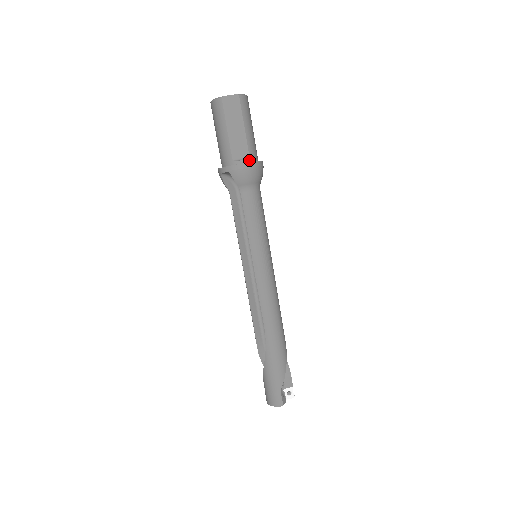
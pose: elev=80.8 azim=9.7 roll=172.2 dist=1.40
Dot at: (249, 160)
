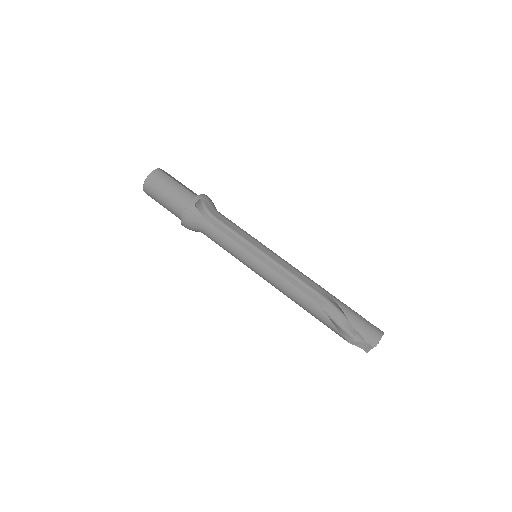
Dot at: occluded
